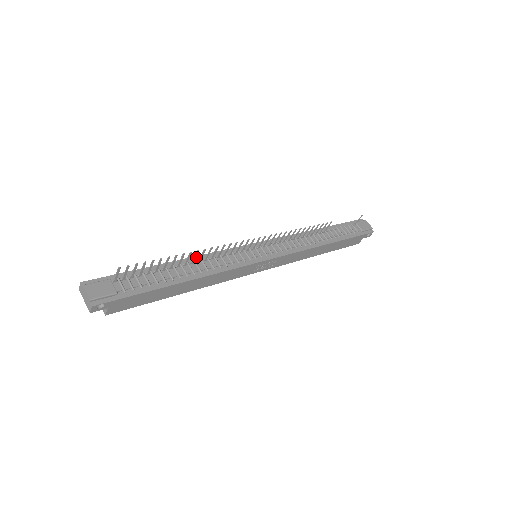
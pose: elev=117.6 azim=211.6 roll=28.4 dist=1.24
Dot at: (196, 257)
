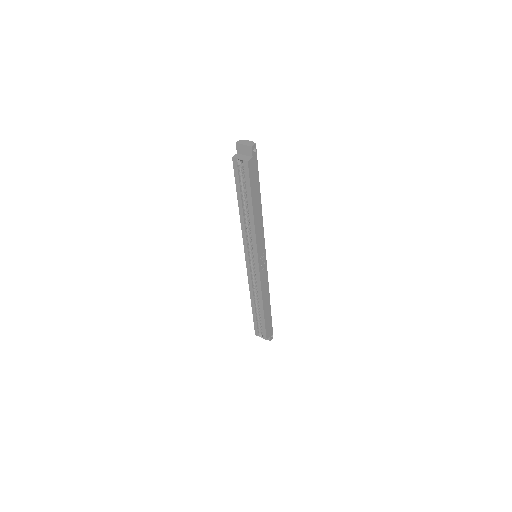
Dot at: occluded
